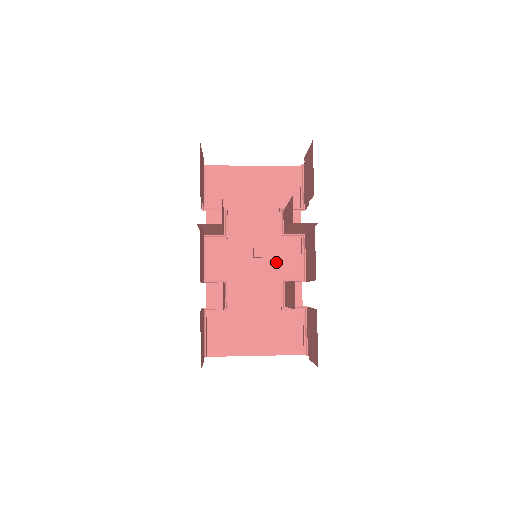
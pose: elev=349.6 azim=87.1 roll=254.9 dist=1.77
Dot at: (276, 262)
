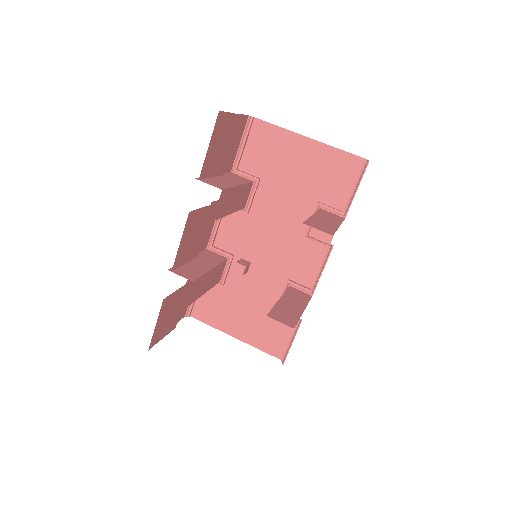
Dot at: (291, 259)
